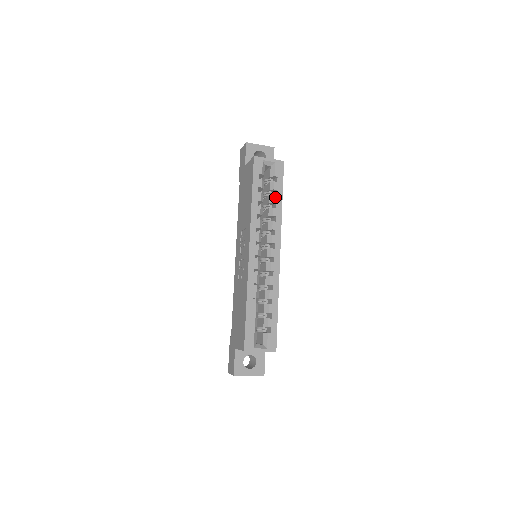
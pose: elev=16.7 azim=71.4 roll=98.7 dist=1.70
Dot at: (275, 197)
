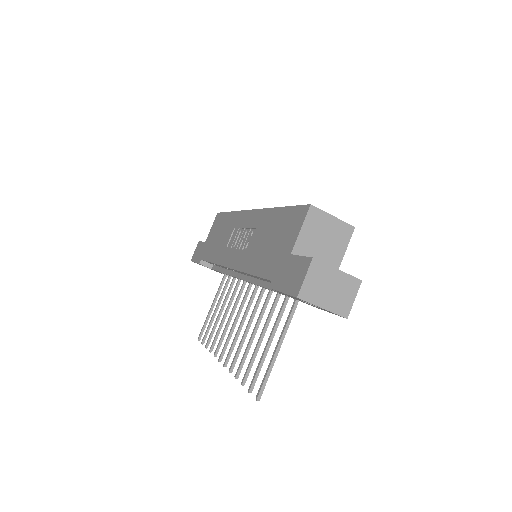
Dot at: occluded
